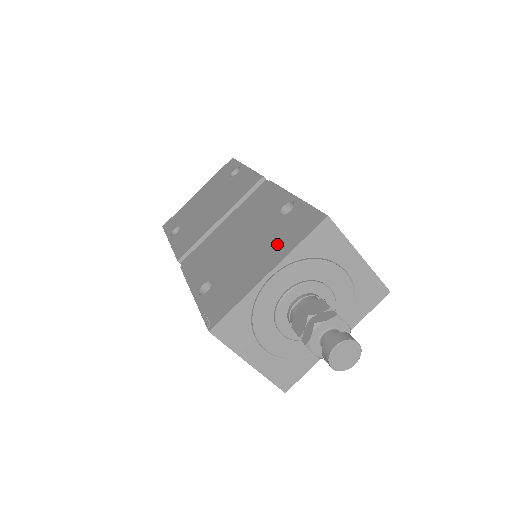
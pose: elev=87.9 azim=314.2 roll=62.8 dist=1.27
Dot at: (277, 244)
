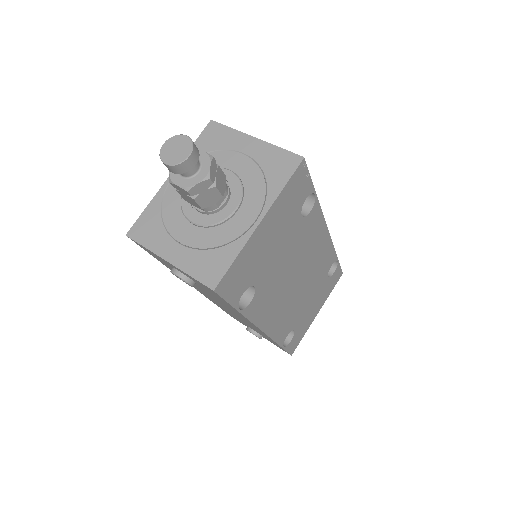
Dot at: occluded
